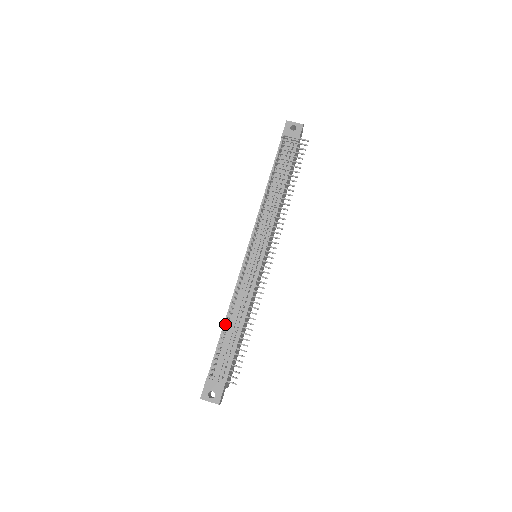
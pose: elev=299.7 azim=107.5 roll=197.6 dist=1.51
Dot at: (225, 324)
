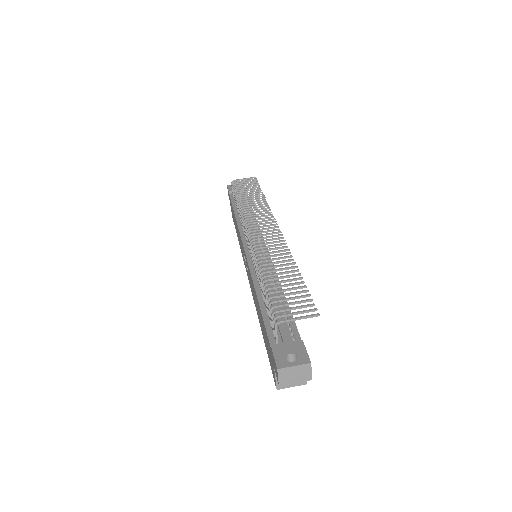
Dot at: (259, 297)
